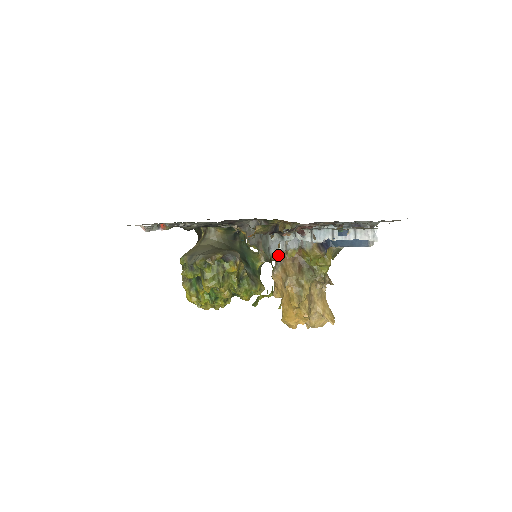
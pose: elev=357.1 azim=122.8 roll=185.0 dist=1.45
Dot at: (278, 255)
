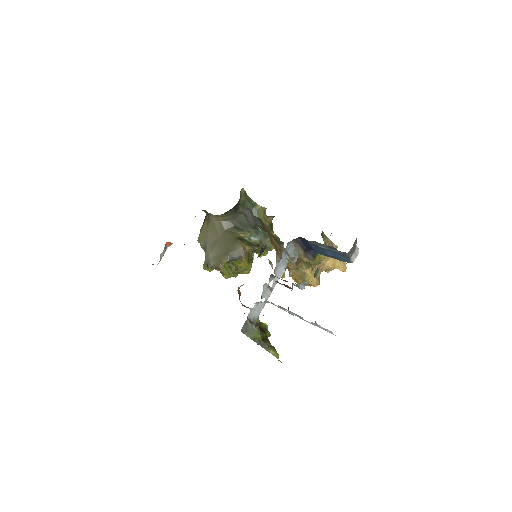
Dot at: (275, 250)
